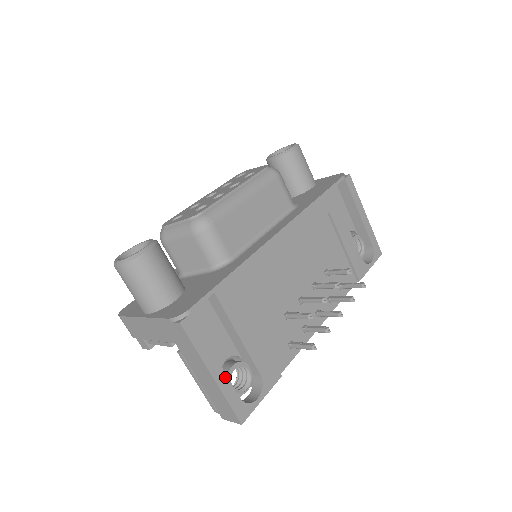
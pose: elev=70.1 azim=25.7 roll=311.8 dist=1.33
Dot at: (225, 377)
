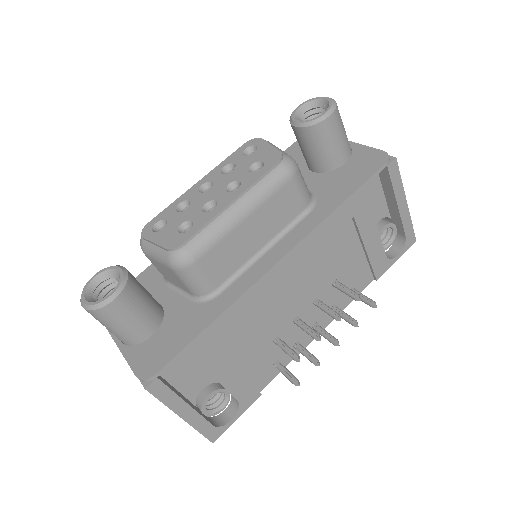
Dot at: (197, 415)
